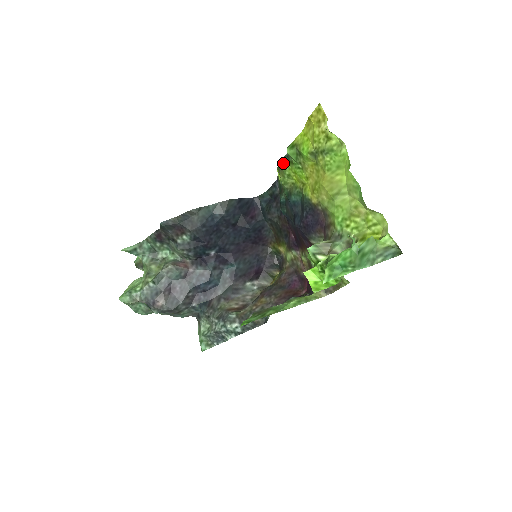
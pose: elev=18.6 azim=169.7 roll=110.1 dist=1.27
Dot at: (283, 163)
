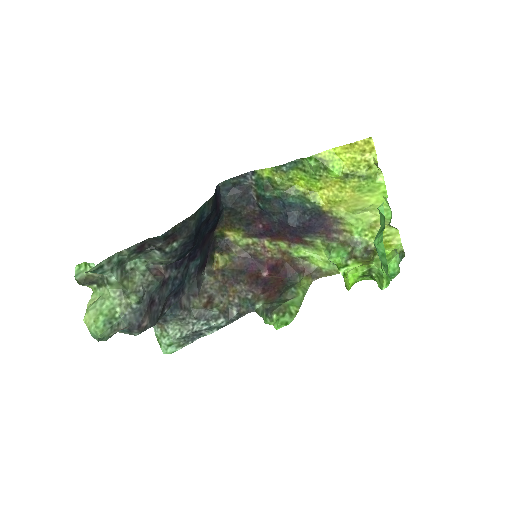
Dot at: (288, 167)
